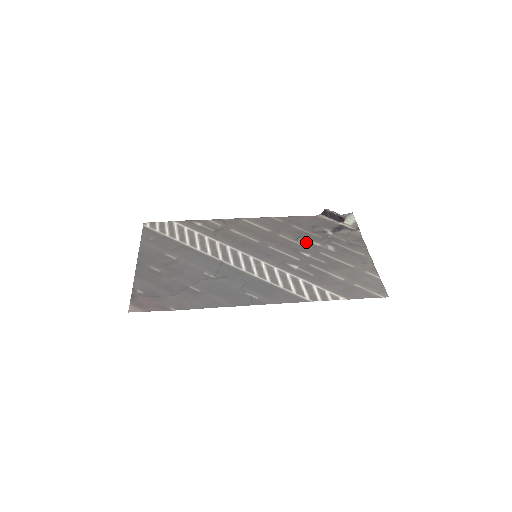
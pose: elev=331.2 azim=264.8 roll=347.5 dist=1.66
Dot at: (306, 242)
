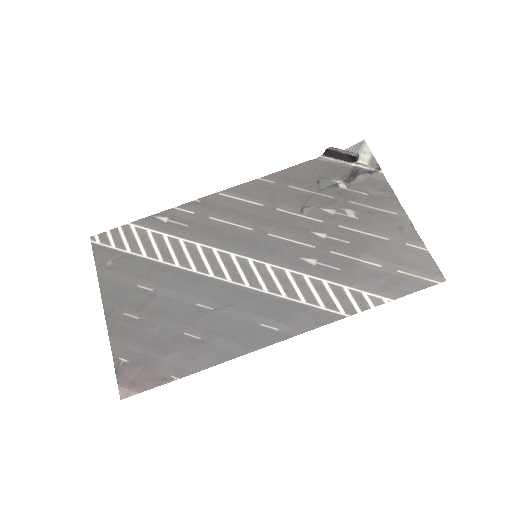
Dot at: (315, 212)
